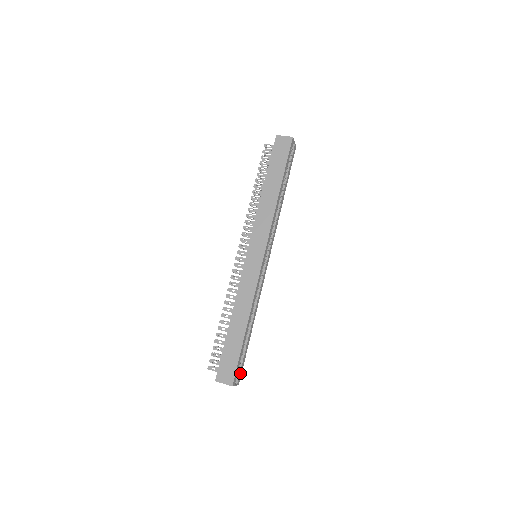
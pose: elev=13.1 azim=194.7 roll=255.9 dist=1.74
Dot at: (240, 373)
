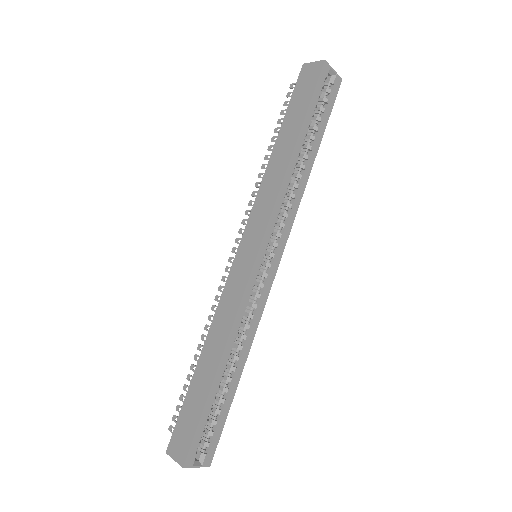
Dot at: (211, 447)
